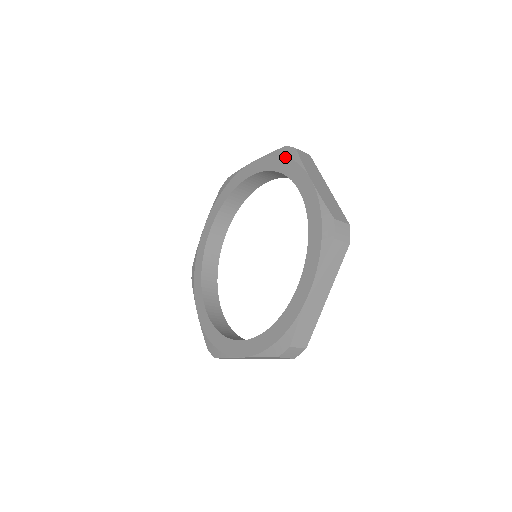
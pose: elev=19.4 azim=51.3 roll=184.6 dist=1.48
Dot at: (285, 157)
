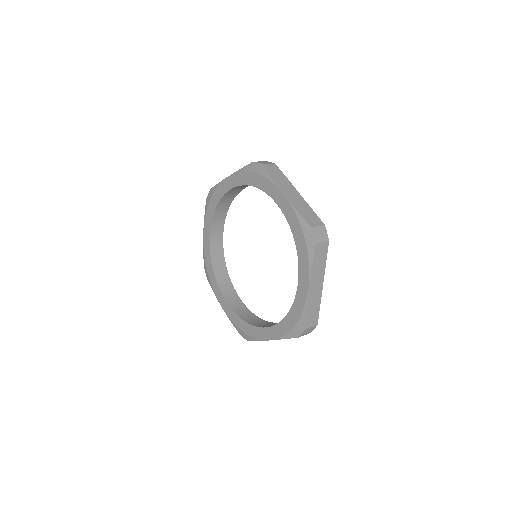
Dot at: (305, 240)
